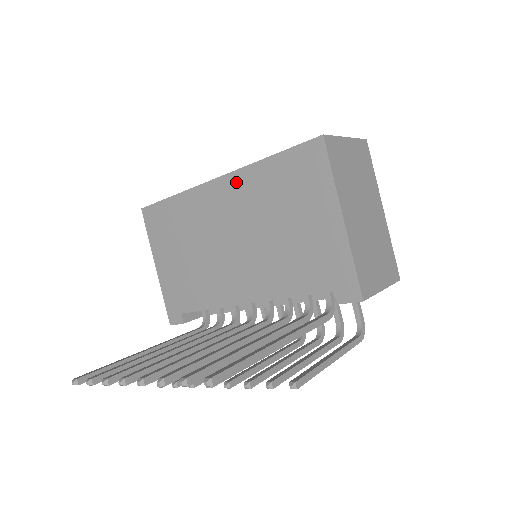
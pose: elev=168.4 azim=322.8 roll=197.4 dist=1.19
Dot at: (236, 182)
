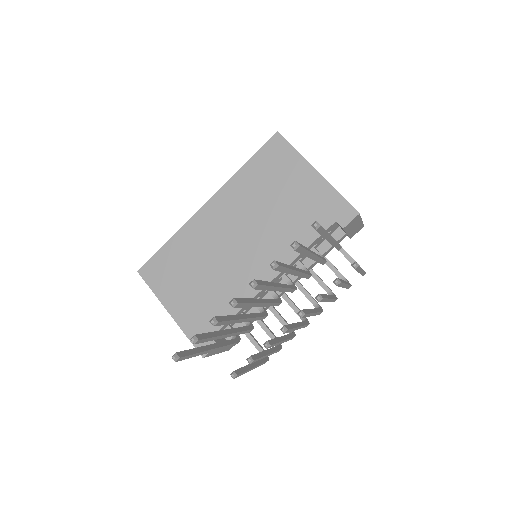
Dot at: (224, 196)
